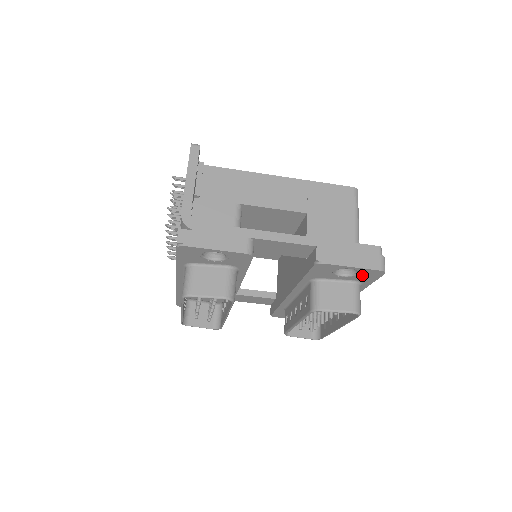
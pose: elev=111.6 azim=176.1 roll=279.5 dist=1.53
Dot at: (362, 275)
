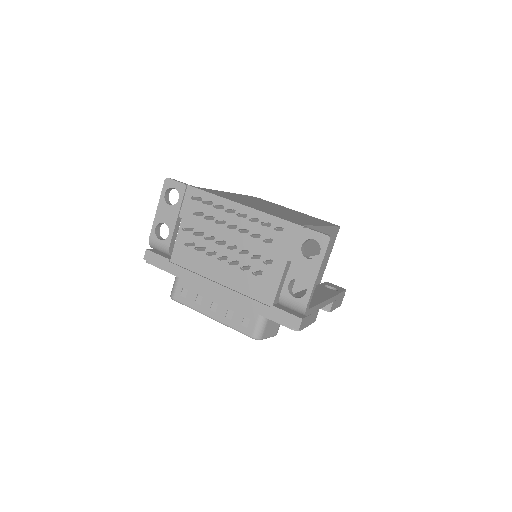
Dot at: occluded
